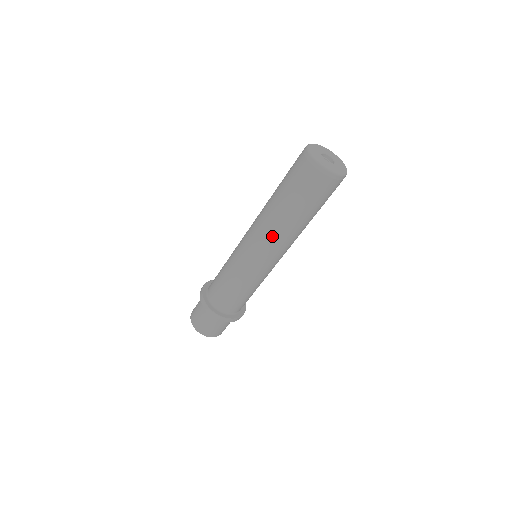
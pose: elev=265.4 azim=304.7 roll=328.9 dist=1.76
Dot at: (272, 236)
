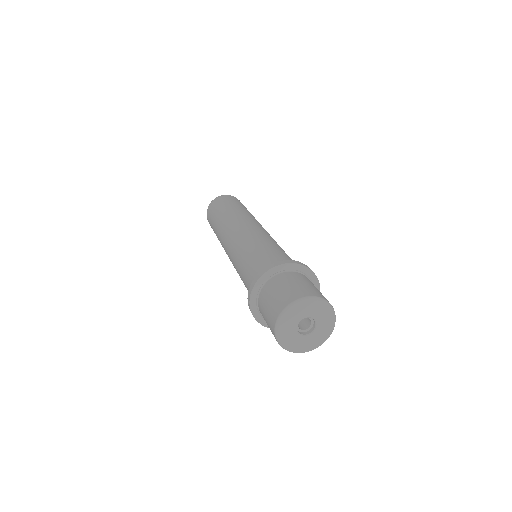
Dot at: (242, 218)
